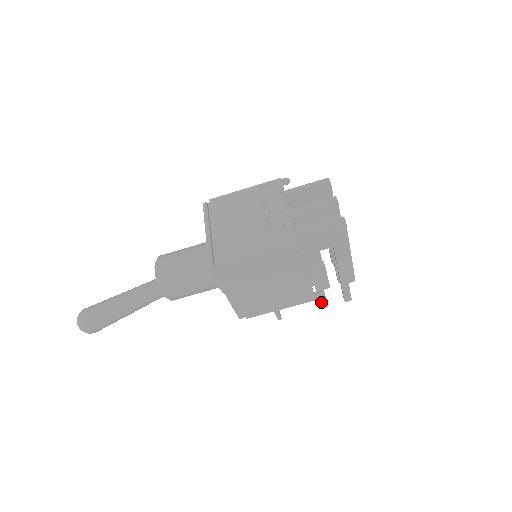
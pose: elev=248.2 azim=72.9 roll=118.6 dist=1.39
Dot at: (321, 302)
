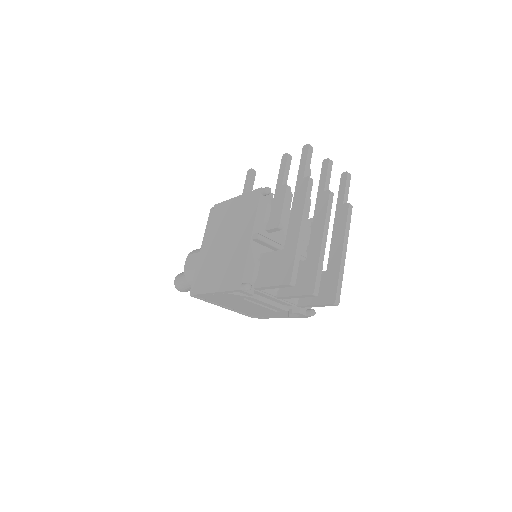
Dot at: occluded
